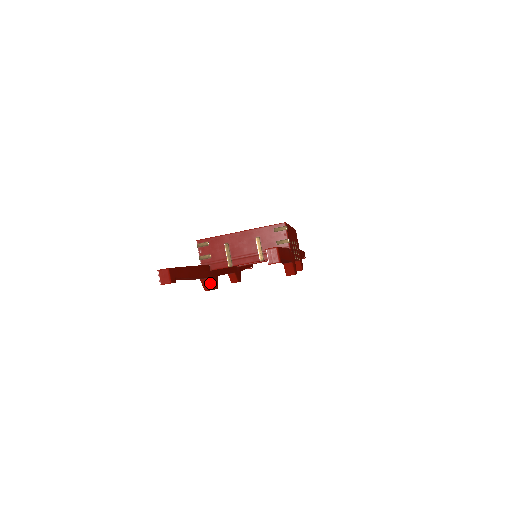
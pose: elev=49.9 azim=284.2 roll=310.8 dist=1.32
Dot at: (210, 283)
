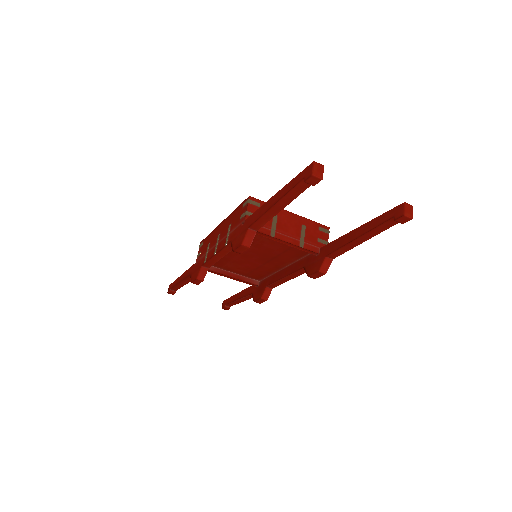
Dot at: (253, 238)
